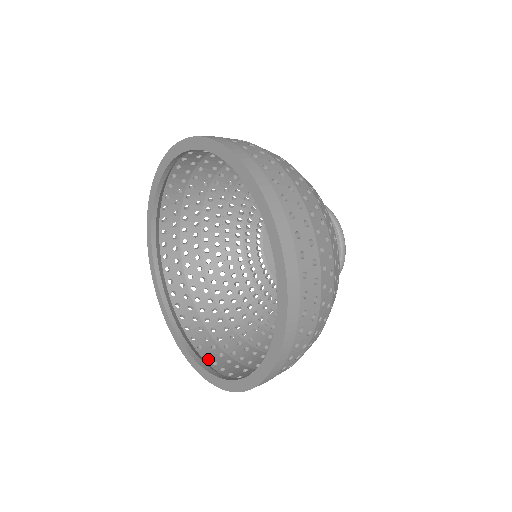
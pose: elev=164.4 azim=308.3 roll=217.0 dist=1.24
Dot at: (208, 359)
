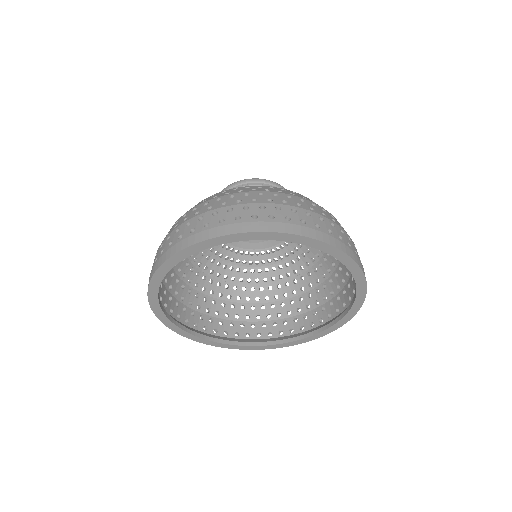
Dot at: (263, 336)
